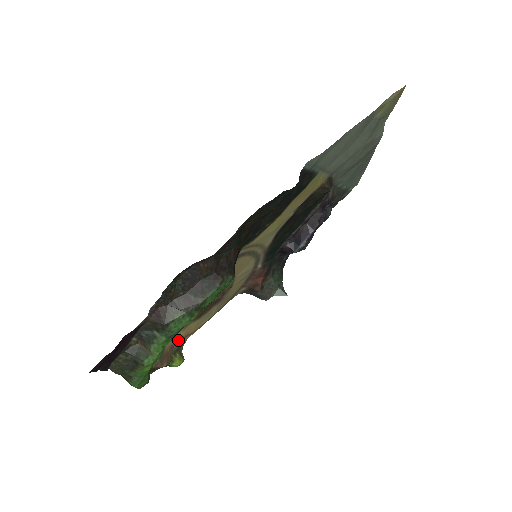
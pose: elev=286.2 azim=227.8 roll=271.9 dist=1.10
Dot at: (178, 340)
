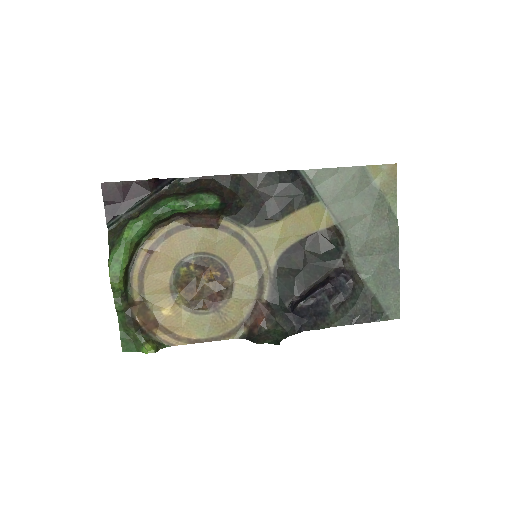
Dot at: (164, 322)
